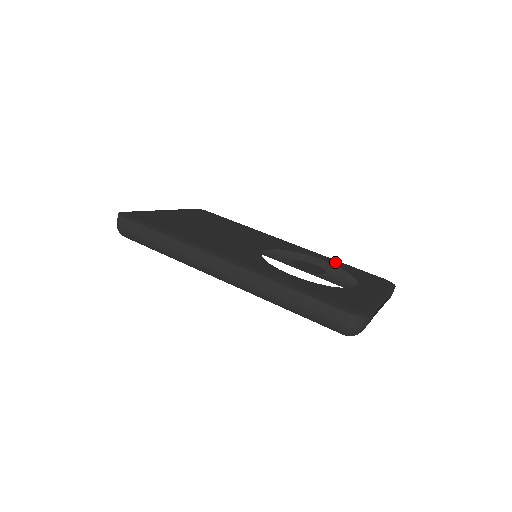
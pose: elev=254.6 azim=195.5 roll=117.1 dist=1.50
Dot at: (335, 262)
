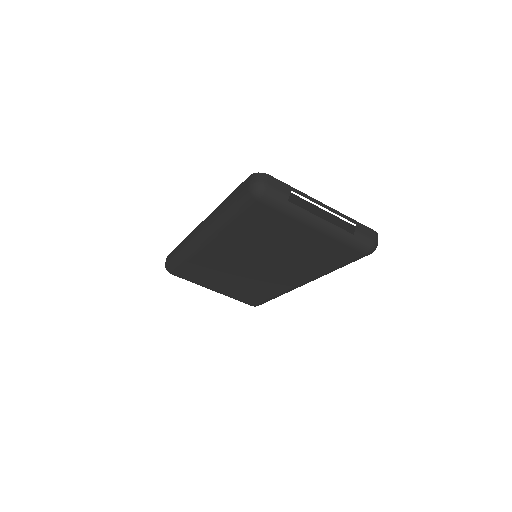
Dot at: occluded
